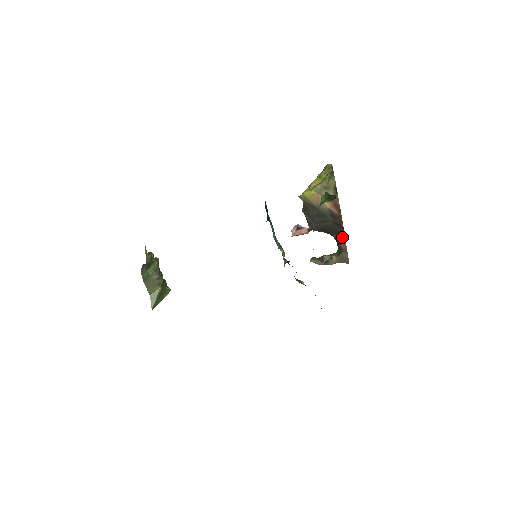
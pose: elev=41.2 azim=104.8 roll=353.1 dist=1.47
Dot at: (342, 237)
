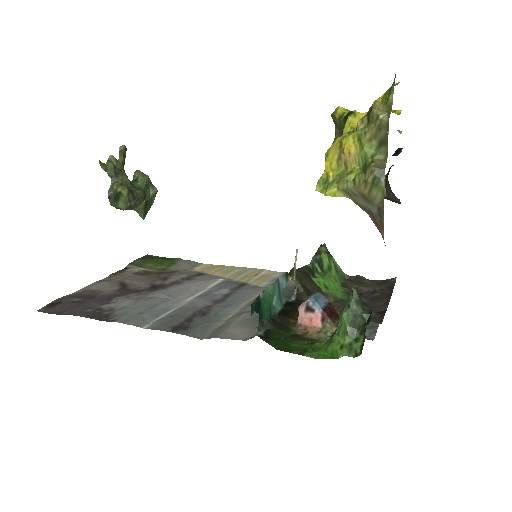
Dot at: occluded
